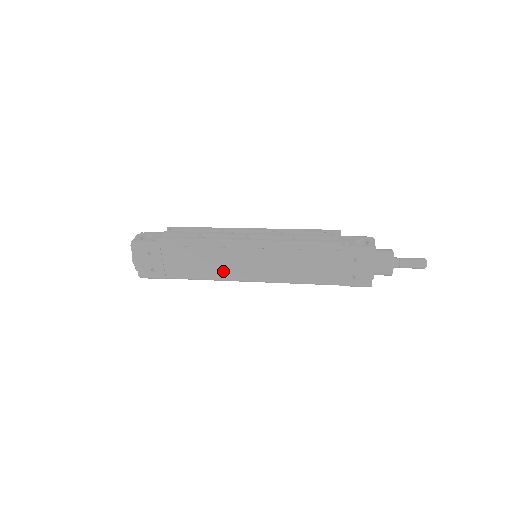
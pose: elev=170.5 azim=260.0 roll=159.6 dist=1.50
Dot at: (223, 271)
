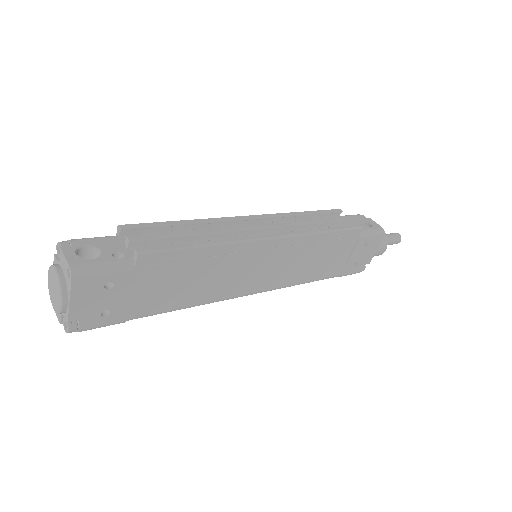
Dot at: (223, 288)
